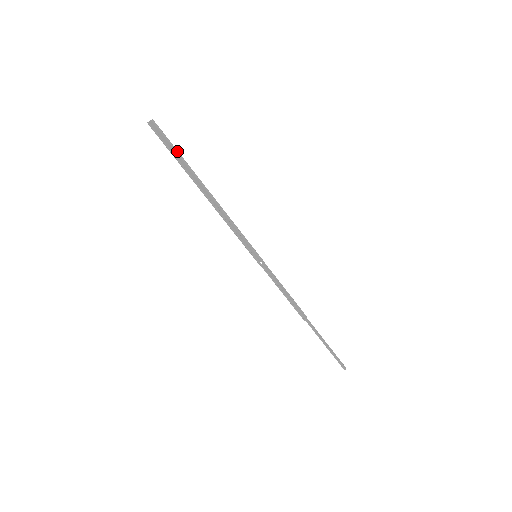
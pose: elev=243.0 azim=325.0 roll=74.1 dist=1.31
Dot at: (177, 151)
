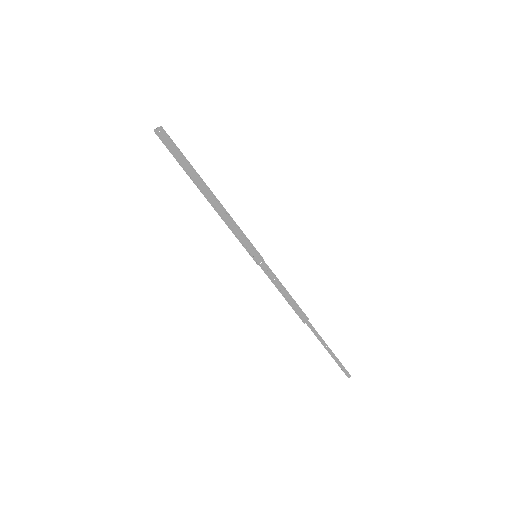
Dot at: occluded
